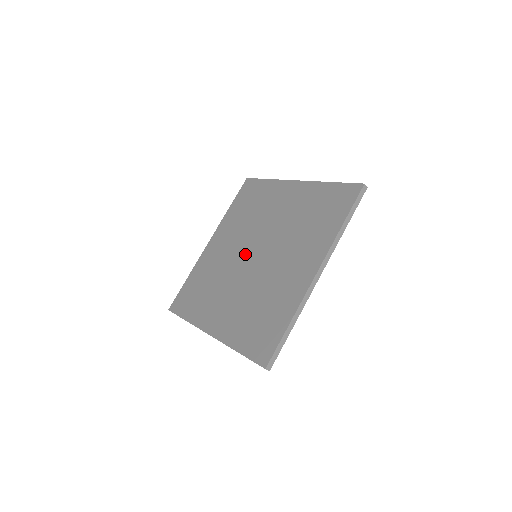
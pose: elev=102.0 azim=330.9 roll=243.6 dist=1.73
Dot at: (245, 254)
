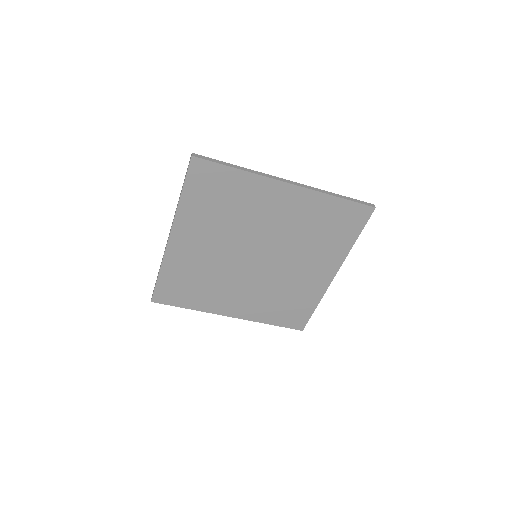
Dot at: (243, 257)
